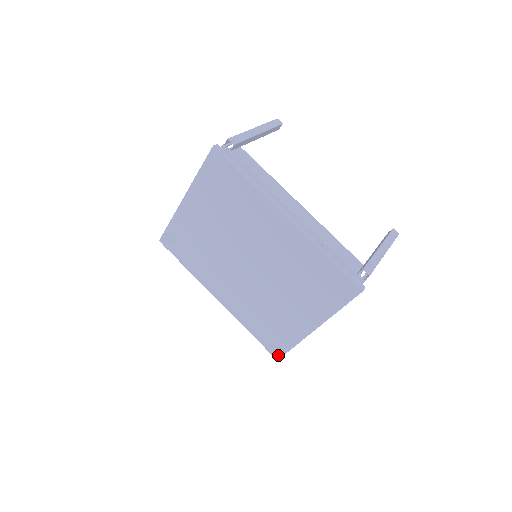
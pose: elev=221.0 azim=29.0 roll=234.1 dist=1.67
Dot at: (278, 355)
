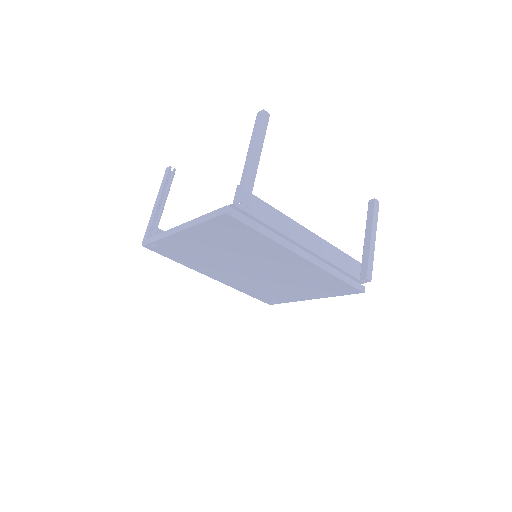
Dot at: (272, 304)
